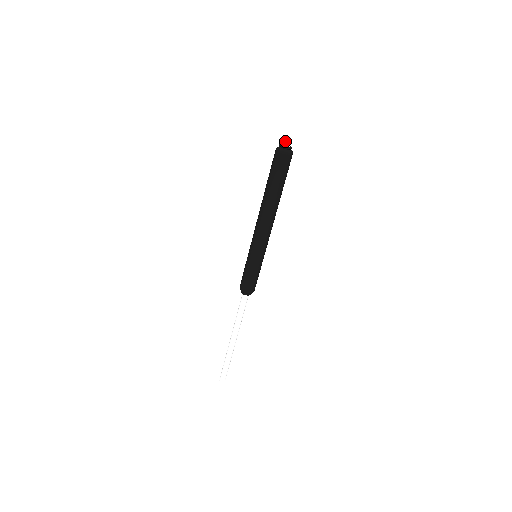
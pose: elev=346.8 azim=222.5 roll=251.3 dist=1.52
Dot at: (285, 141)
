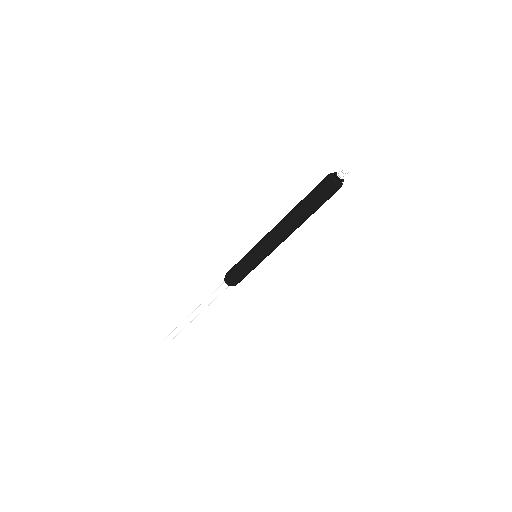
Dot at: (344, 175)
